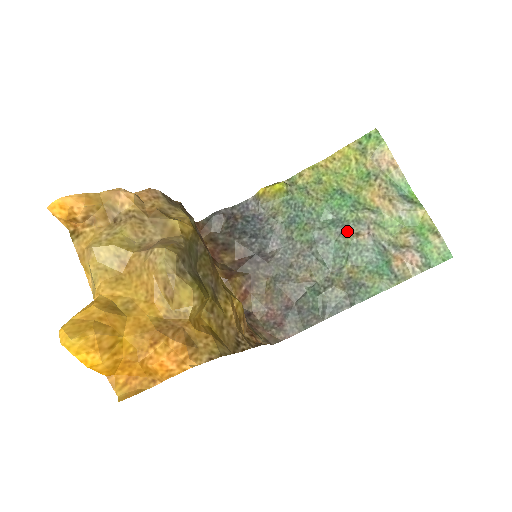
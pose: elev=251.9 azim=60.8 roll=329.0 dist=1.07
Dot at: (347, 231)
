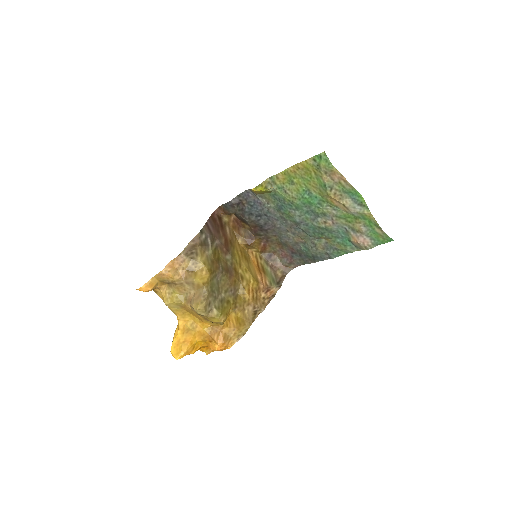
Dot at: (318, 219)
